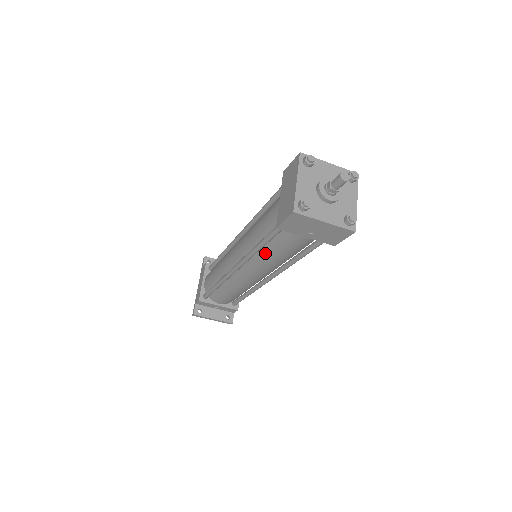
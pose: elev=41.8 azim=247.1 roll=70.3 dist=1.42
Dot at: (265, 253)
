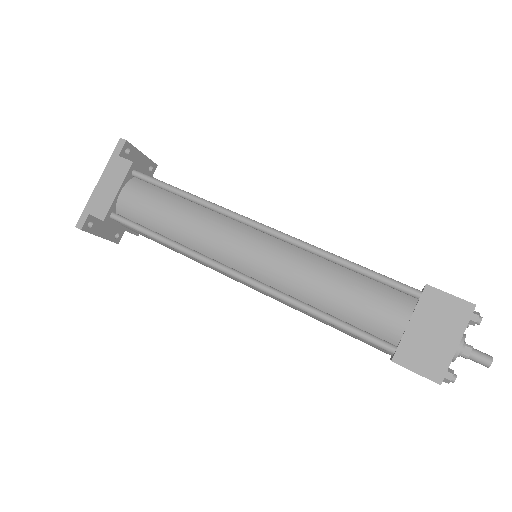
Dot at: occluded
